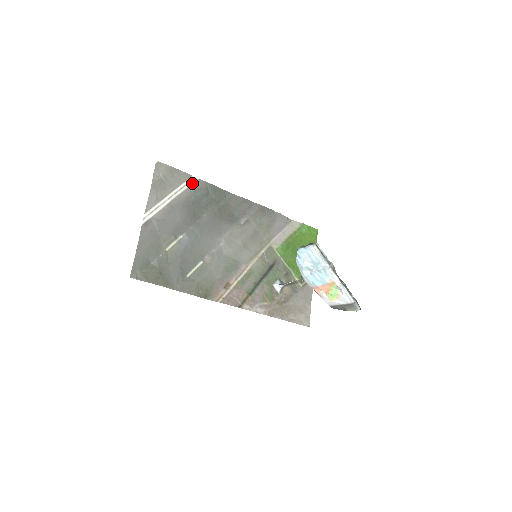
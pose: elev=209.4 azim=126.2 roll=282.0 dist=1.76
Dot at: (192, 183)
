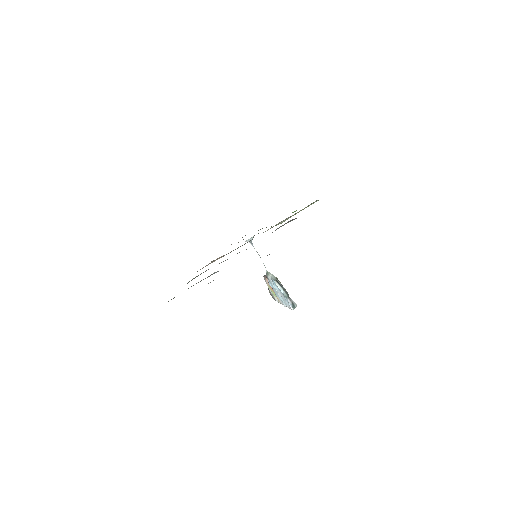
Dot at: occluded
